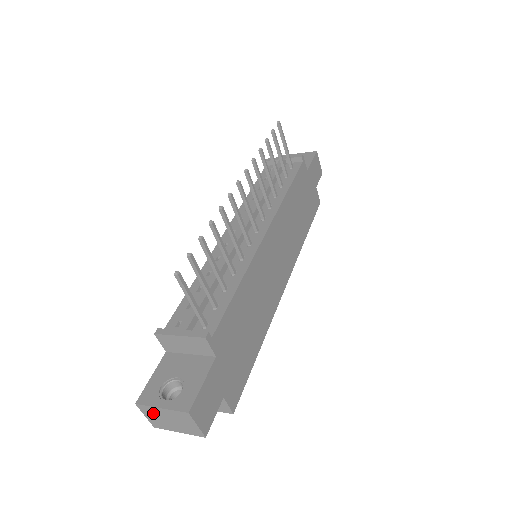
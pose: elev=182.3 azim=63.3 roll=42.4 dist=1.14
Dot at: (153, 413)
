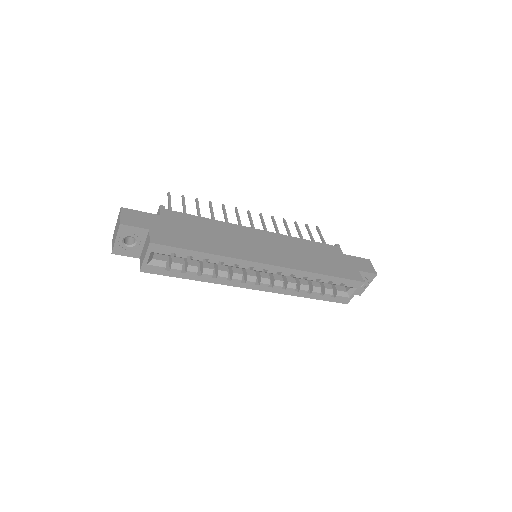
Dot at: (114, 235)
